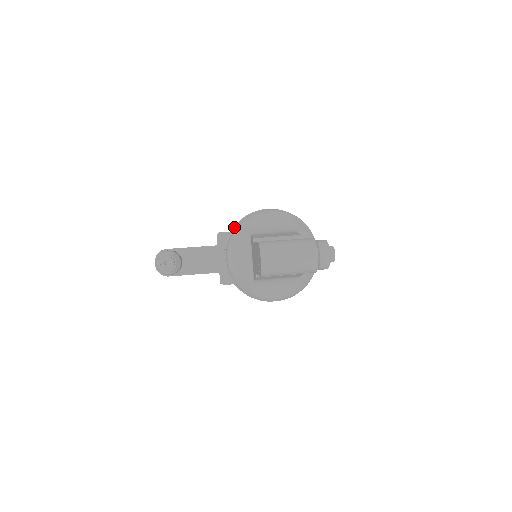
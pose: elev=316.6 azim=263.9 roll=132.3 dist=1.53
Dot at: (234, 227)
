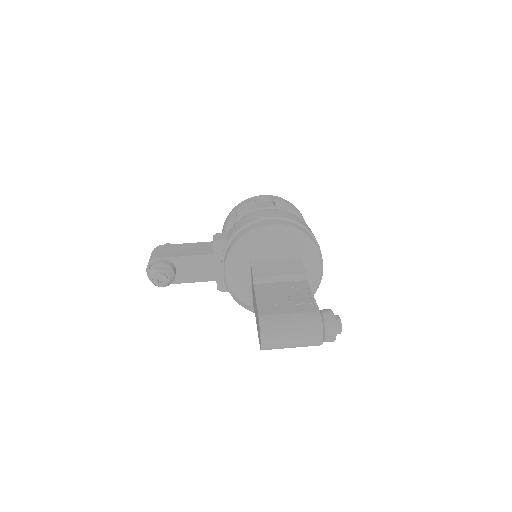
Dot at: (232, 237)
